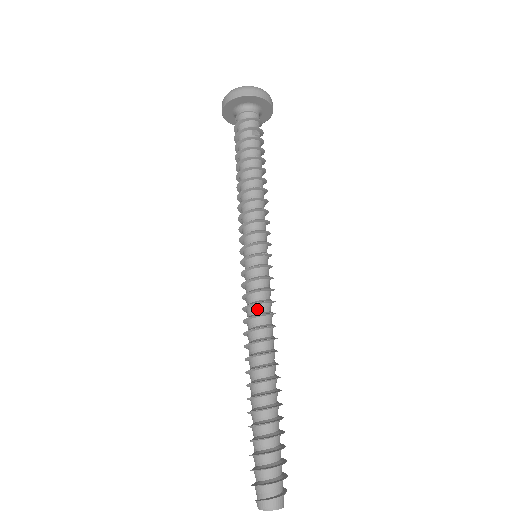
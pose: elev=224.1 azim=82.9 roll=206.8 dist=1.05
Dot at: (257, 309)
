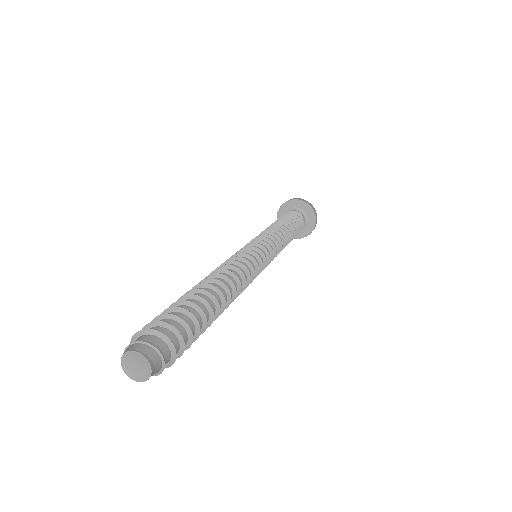
Dot at: (242, 264)
